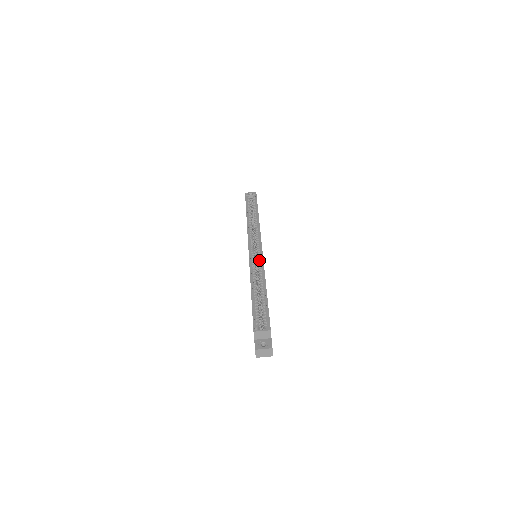
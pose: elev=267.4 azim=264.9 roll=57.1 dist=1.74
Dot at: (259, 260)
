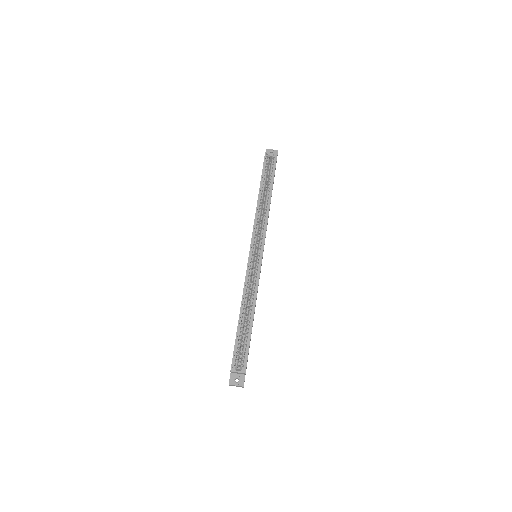
Dot at: (256, 272)
